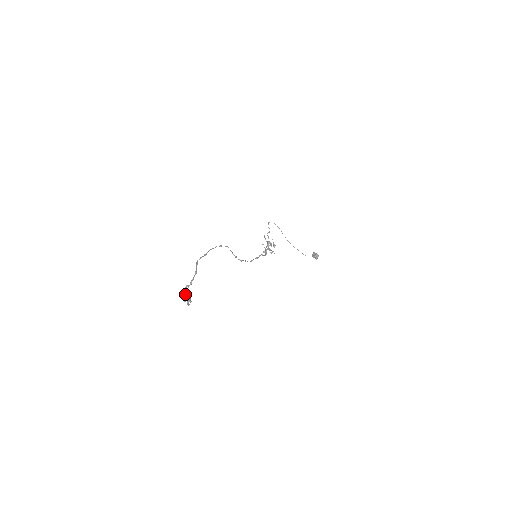
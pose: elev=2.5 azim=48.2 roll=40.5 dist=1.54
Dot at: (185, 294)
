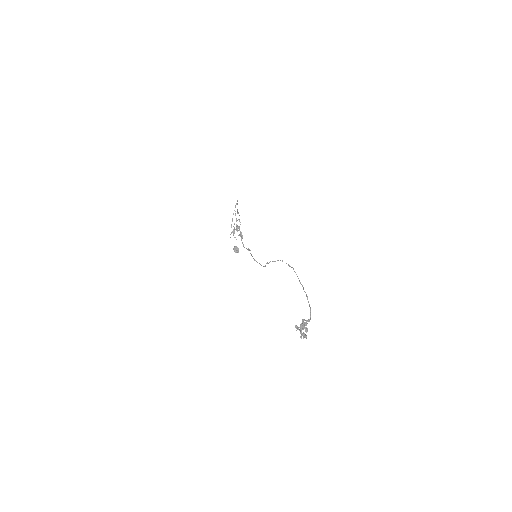
Dot at: (305, 328)
